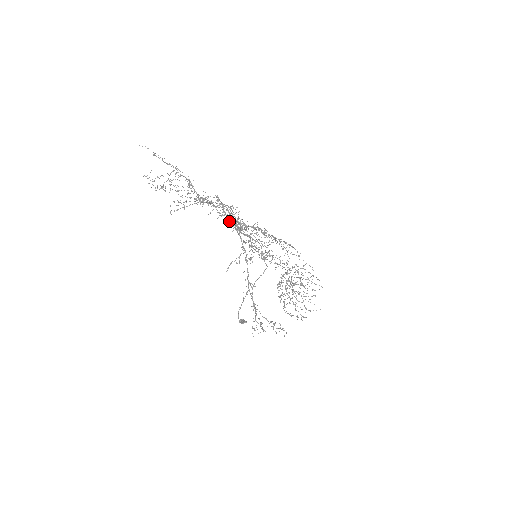
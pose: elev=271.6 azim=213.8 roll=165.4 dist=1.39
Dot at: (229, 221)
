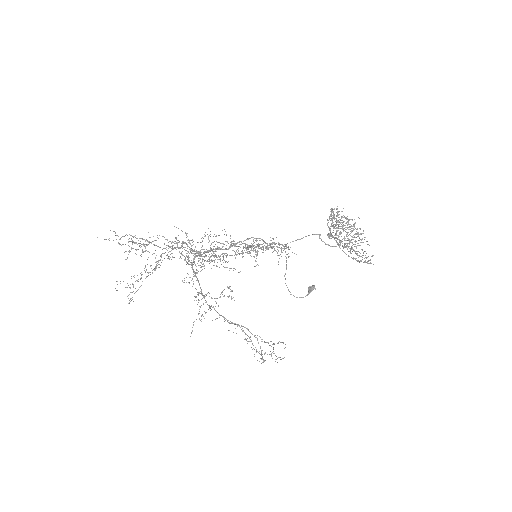
Dot at: occluded
